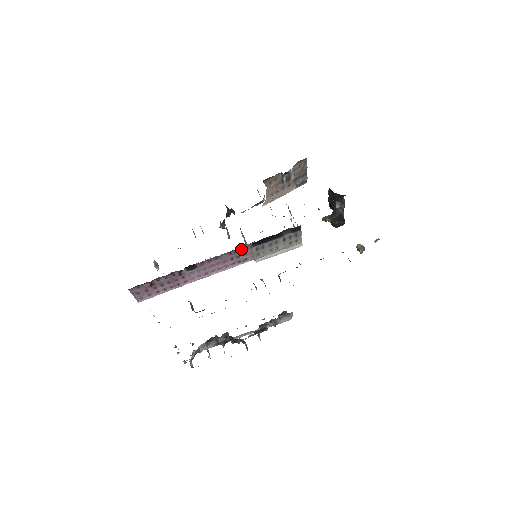
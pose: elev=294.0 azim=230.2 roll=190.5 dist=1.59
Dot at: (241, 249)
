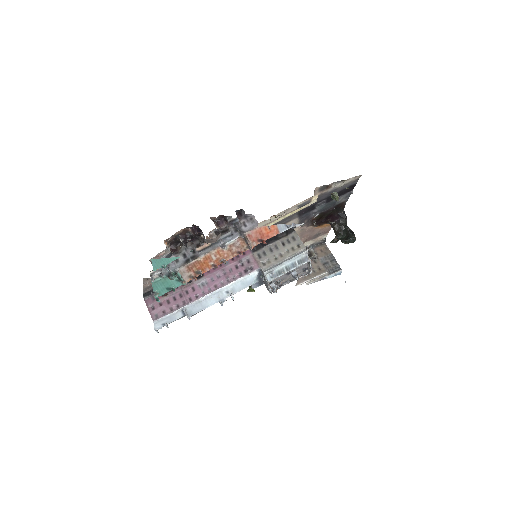
Dot at: occluded
